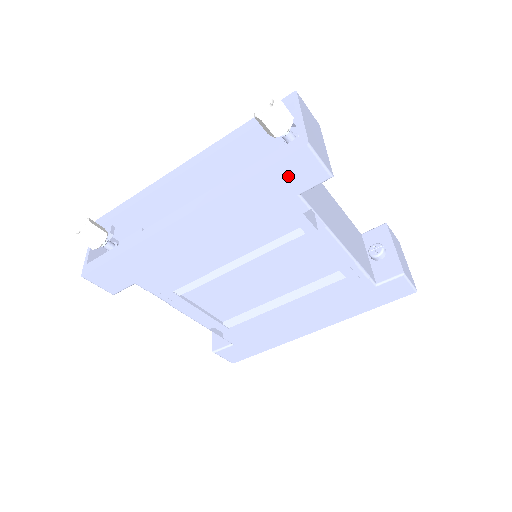
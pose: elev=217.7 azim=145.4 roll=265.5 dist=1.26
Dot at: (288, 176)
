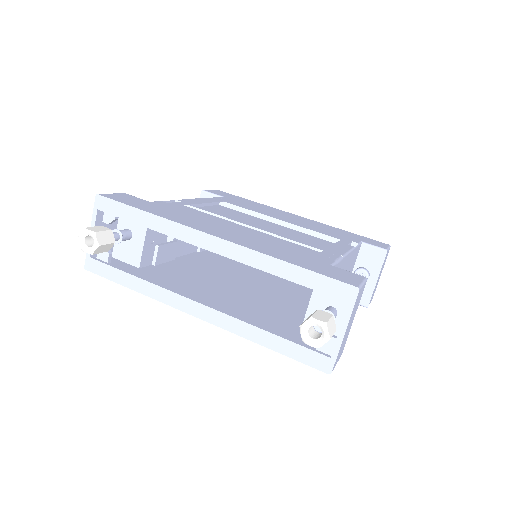
Dot at: occluded
